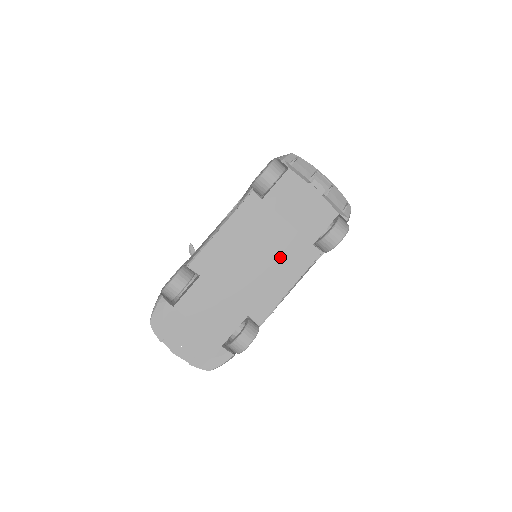
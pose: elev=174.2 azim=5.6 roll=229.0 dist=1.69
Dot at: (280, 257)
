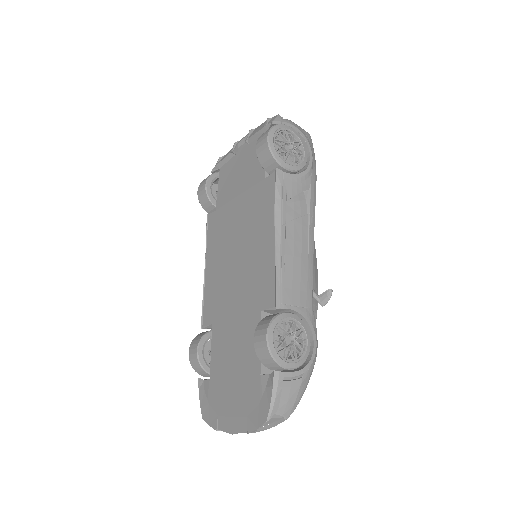
Dot at: (250, 226)
